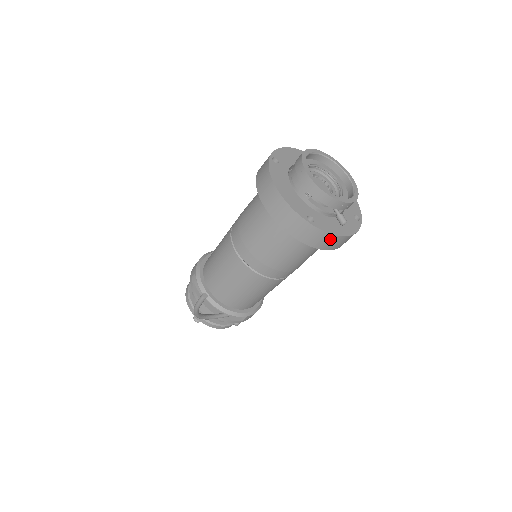
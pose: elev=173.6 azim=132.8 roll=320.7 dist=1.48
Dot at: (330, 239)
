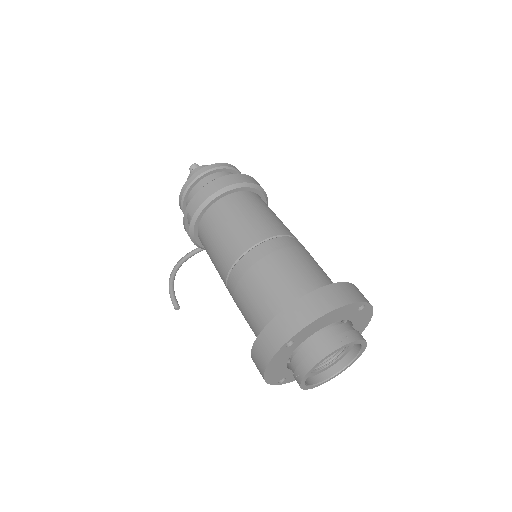
Dot at: occluded
